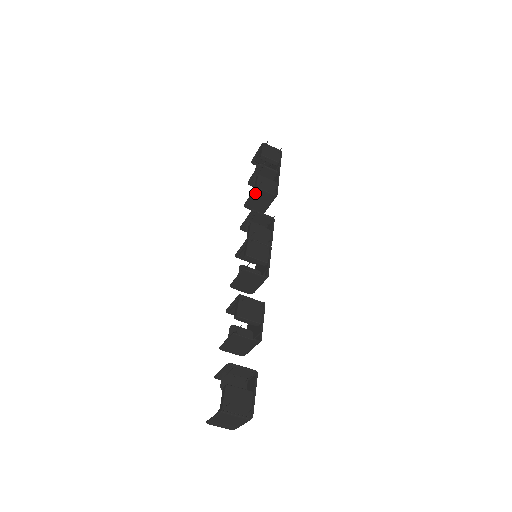
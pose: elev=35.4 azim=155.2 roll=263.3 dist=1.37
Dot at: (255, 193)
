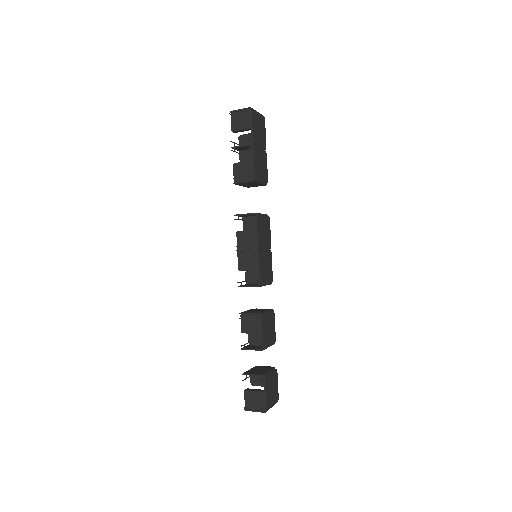
Dot at: (239, 184)
